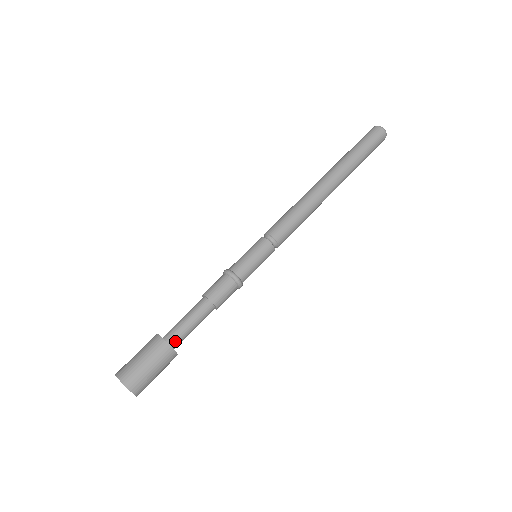
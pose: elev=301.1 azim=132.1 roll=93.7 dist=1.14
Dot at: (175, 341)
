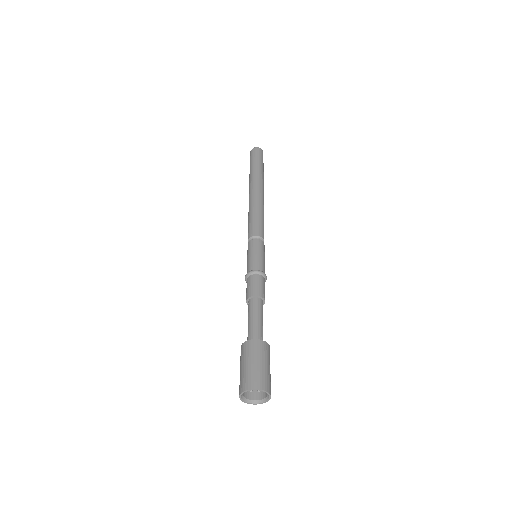
Dot at: (261, 339)
